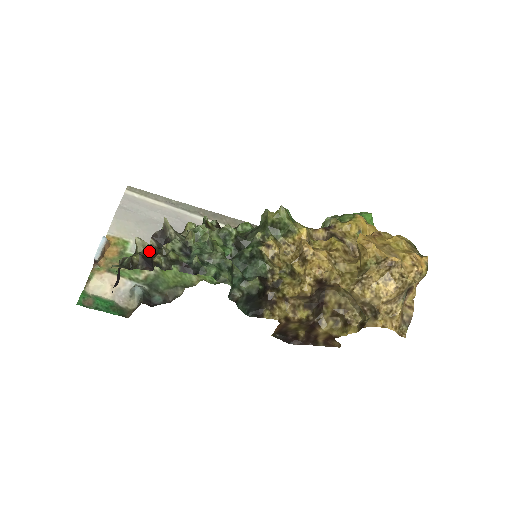
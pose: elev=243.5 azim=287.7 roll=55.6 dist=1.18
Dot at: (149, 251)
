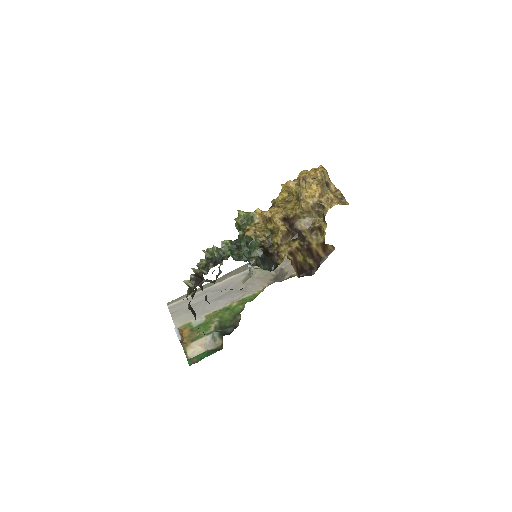
Dot at: (193, 275)
